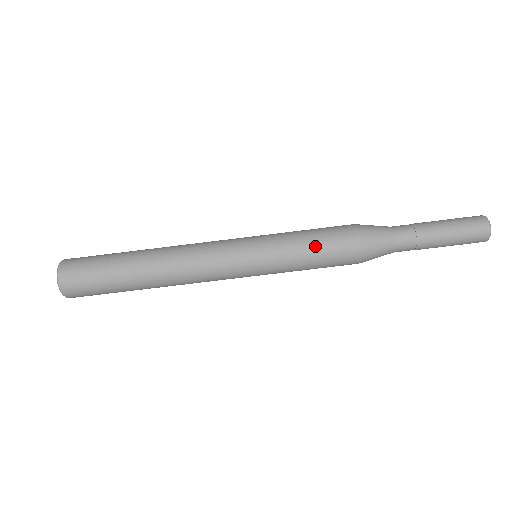
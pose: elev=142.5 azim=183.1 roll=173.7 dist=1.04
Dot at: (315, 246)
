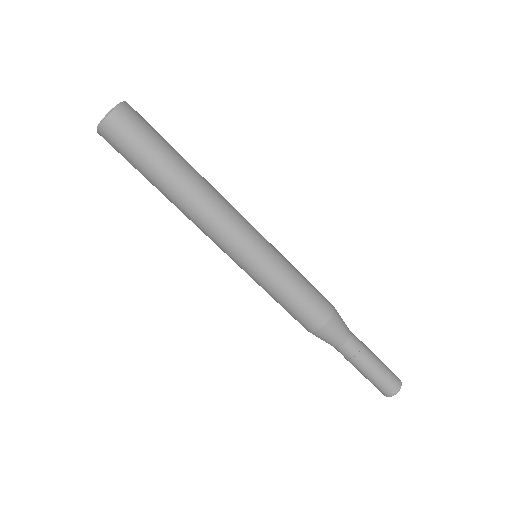
Dot at: (307, 280)
